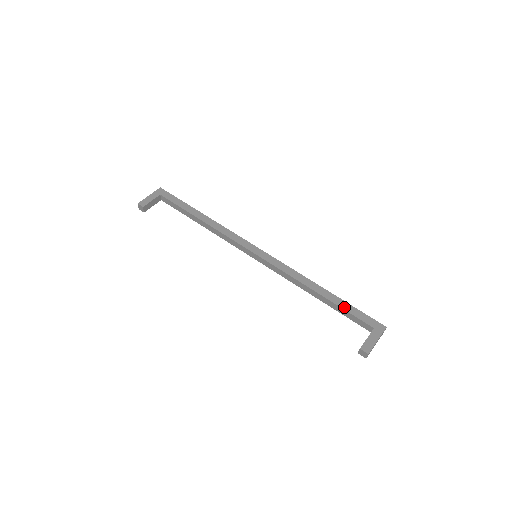
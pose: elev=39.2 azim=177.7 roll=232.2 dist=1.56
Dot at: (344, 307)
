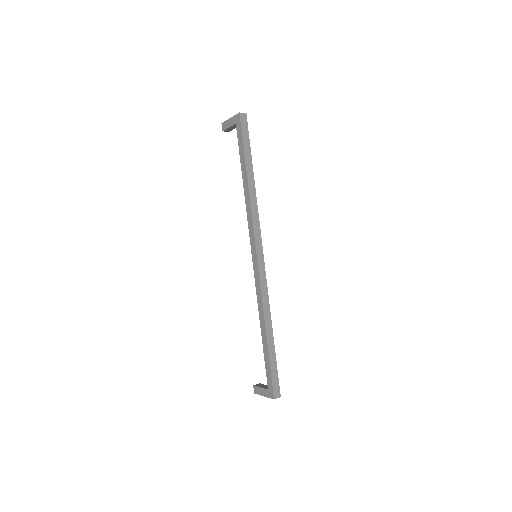
Dot at: (265, 358)
